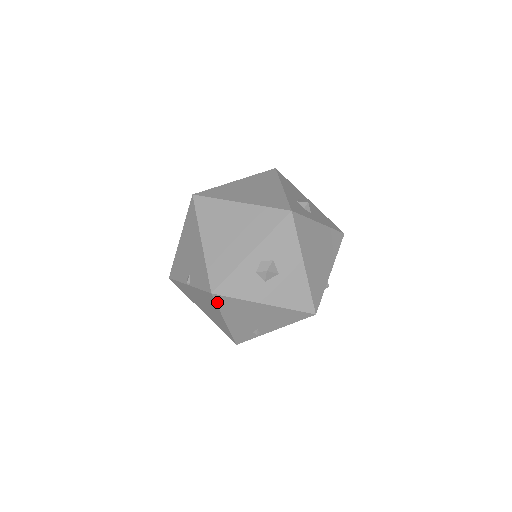
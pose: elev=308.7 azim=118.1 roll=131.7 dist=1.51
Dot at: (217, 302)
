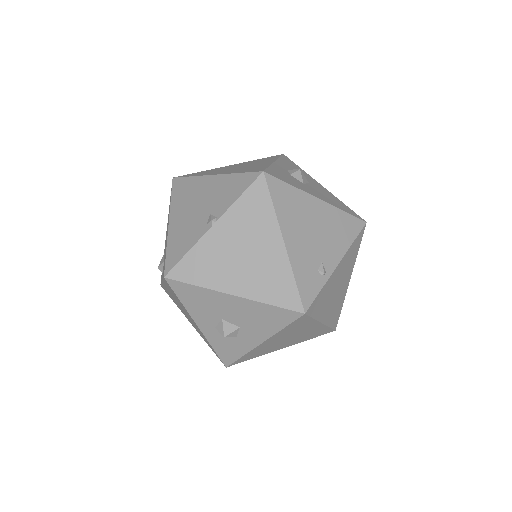
Dot at: (271, 192)
